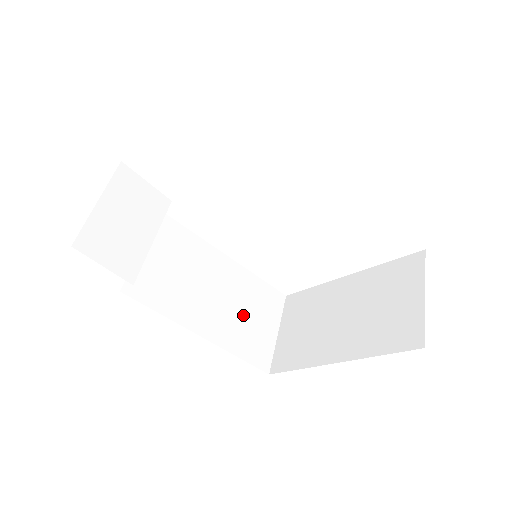
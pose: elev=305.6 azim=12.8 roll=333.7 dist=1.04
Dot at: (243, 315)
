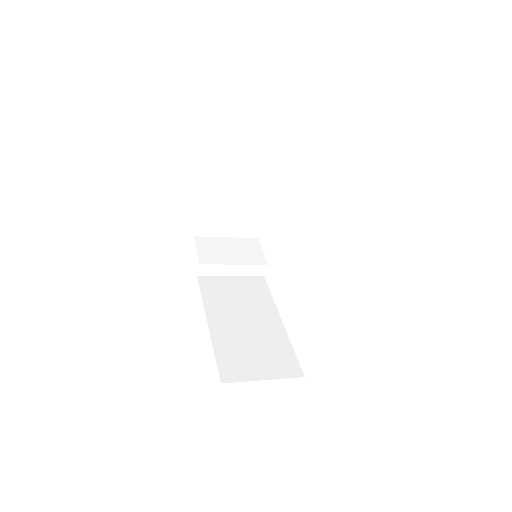
Dot at: (250, 346)
